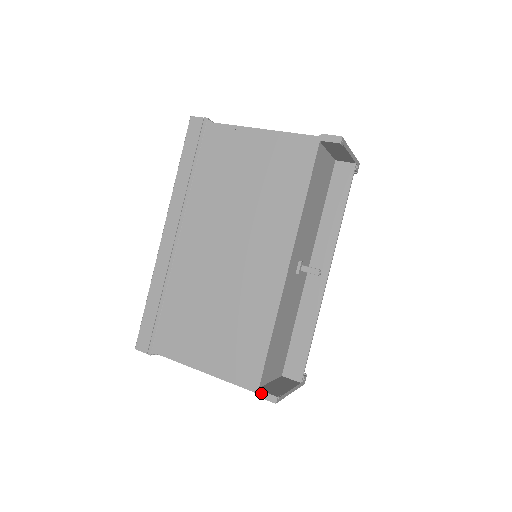
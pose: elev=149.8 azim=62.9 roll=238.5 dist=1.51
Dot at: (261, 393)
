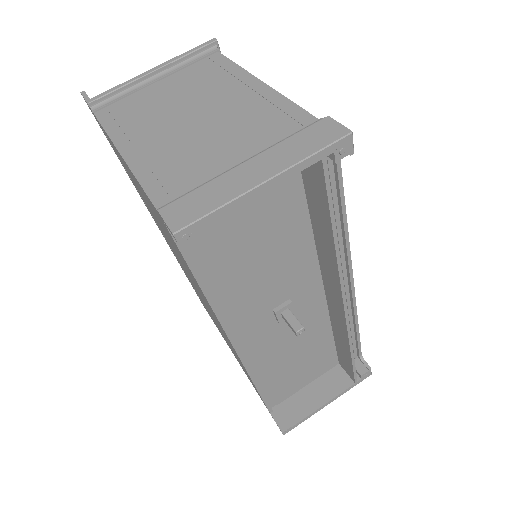
Dot at: (272, 417)
